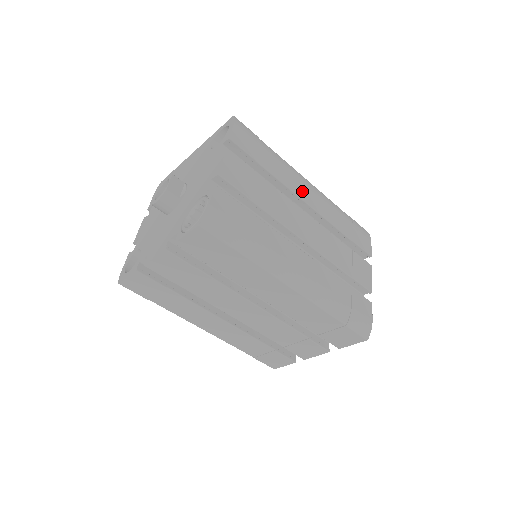
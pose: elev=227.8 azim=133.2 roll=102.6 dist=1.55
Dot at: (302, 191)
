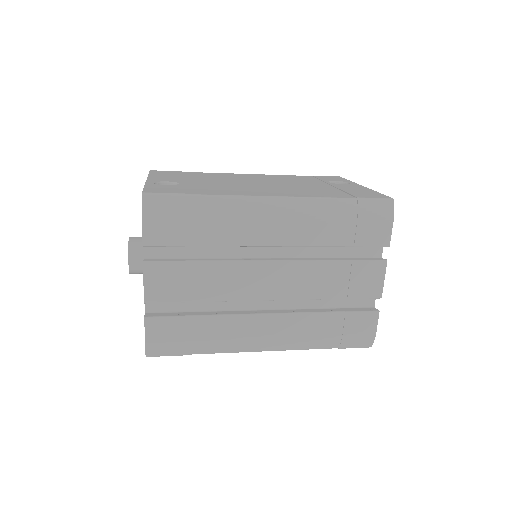
Dot at: (262, 233)
